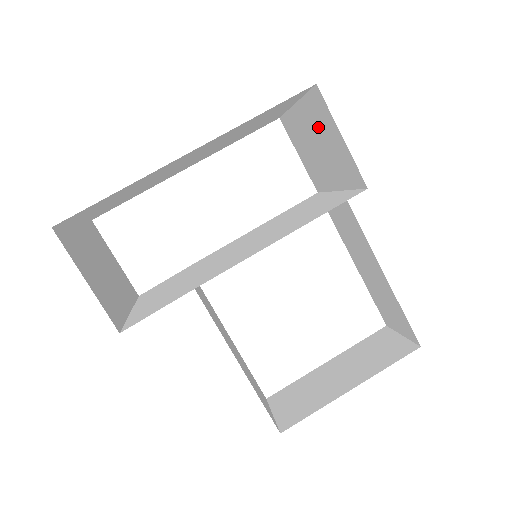
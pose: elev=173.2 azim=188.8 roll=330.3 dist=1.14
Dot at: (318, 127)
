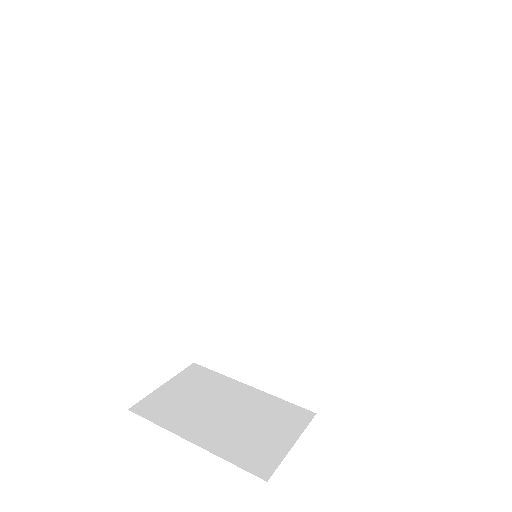
Dot at: occluded
